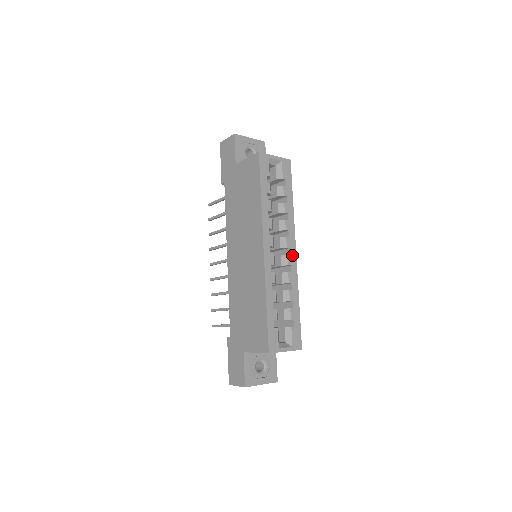
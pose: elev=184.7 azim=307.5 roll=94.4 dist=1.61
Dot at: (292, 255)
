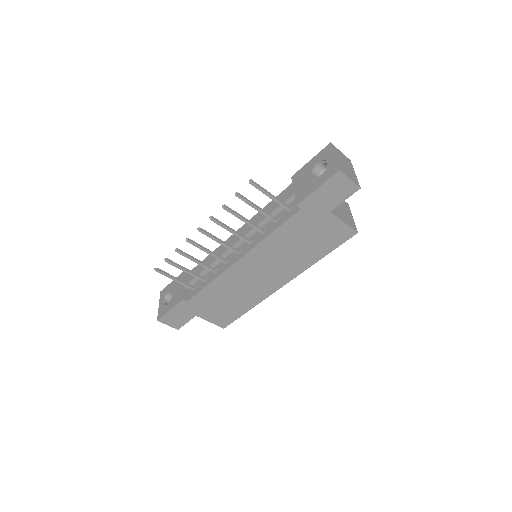
Dot at: occluded
